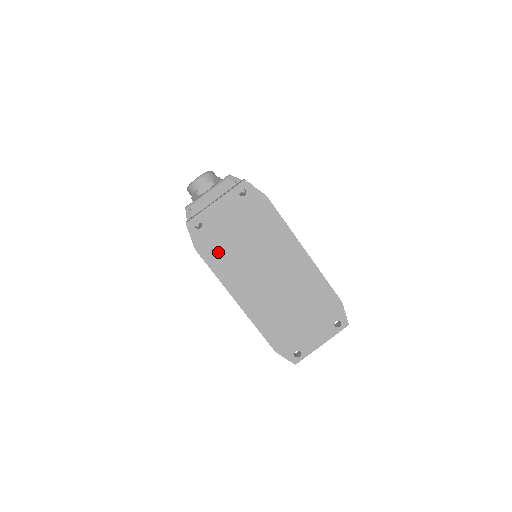
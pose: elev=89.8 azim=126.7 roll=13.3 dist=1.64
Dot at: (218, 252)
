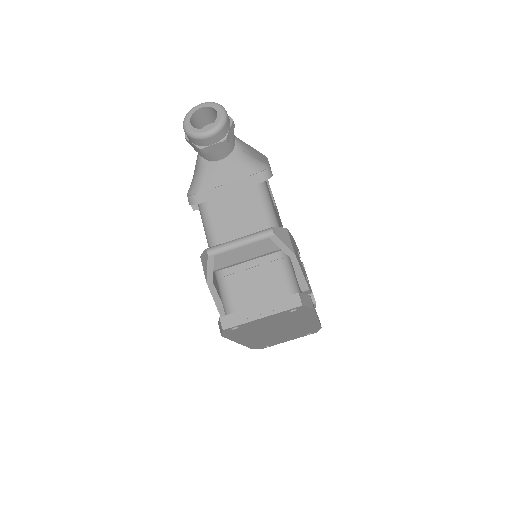
Dot at: (242, 333)
